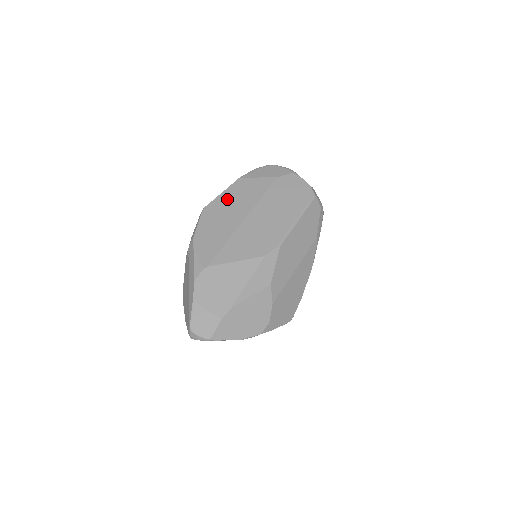
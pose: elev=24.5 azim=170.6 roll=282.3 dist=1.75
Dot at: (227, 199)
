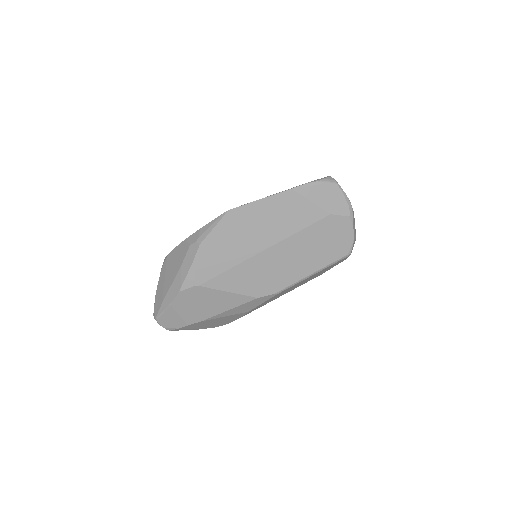
Dot at: (261, 212)
